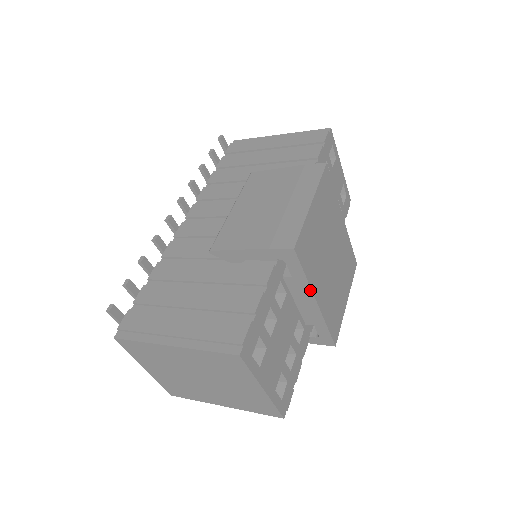
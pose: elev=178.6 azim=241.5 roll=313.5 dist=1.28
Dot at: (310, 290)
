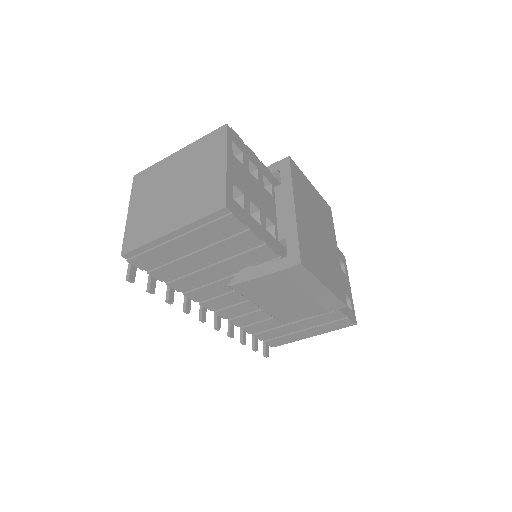
Dot at: (292, 192)
